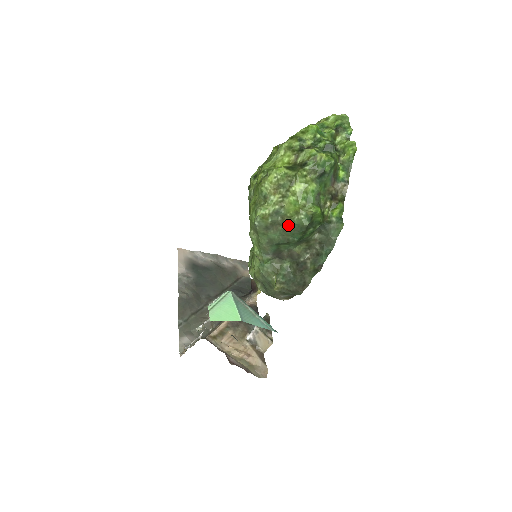
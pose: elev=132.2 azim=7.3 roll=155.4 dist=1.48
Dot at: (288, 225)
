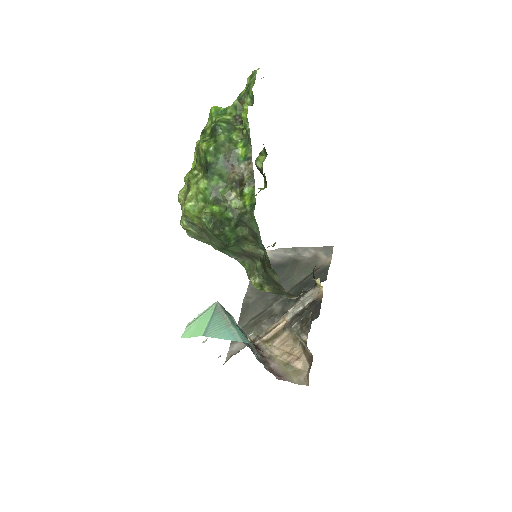
Dot at: (207, 231)
